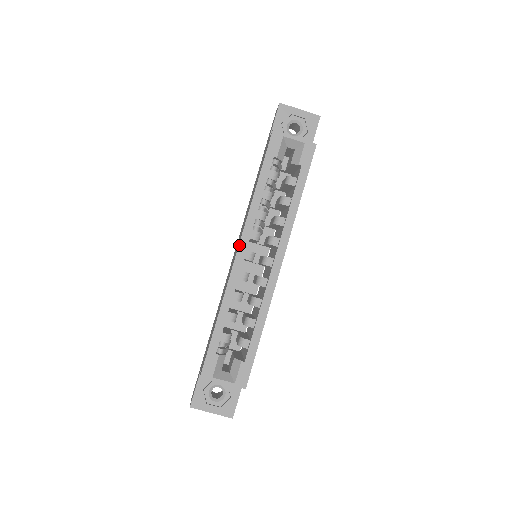
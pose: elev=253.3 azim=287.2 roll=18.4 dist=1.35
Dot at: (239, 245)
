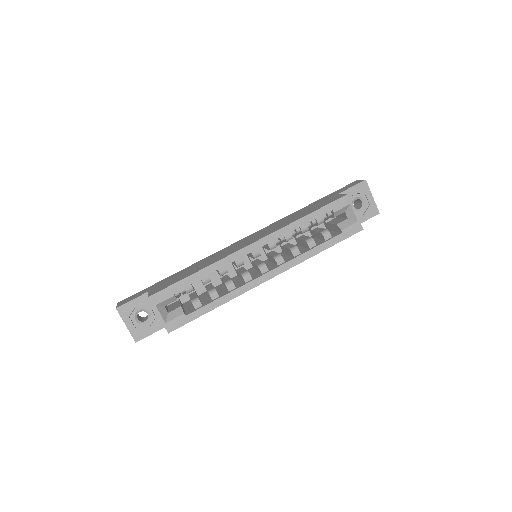
Dot at: (258, 241)
